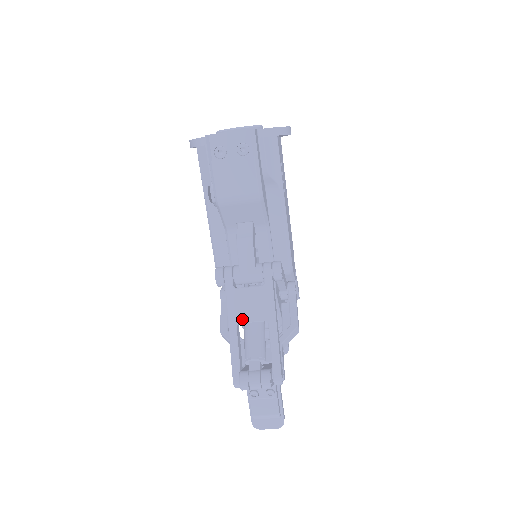
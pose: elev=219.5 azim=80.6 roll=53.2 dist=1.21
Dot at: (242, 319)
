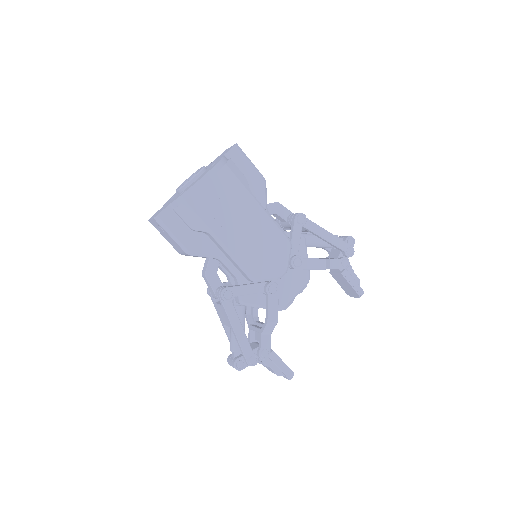
Dot at: (224, 323)
